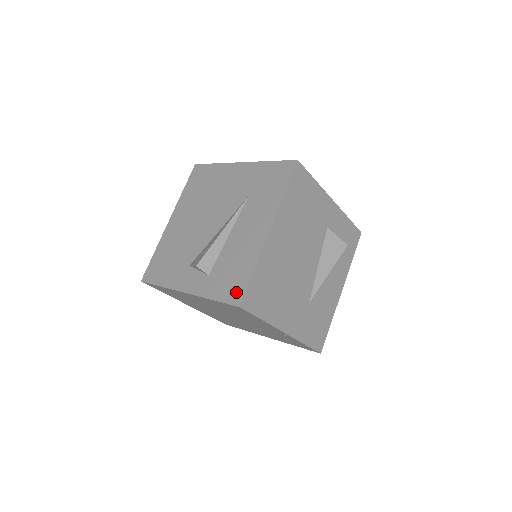
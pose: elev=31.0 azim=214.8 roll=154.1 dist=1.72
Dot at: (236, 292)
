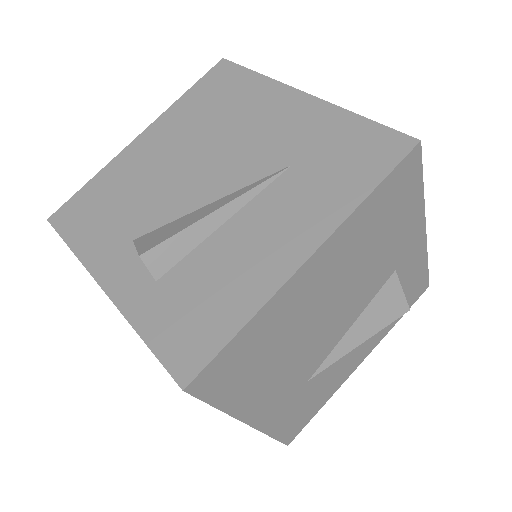
Dot at: (190, 352)
